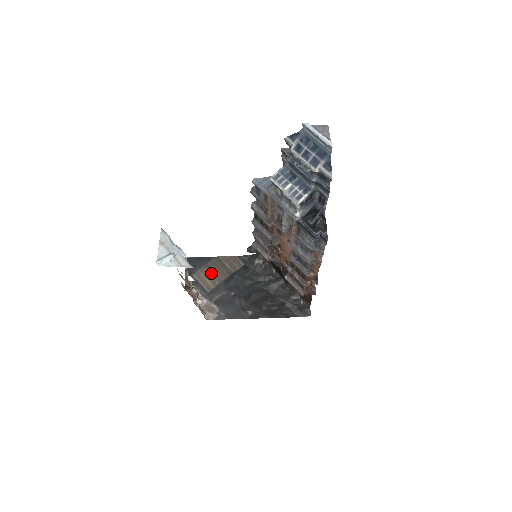
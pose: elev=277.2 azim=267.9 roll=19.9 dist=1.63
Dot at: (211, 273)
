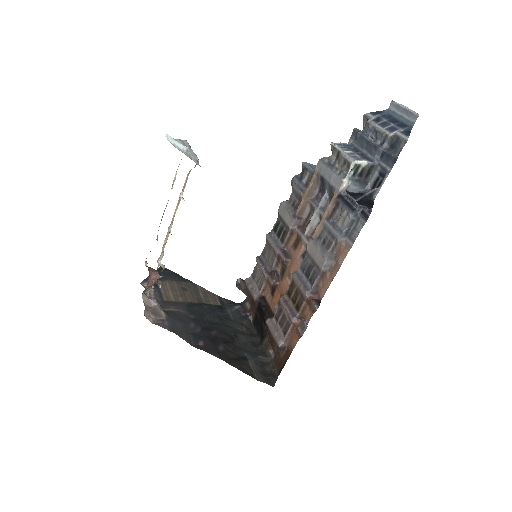
Dot at: (179, 290)
